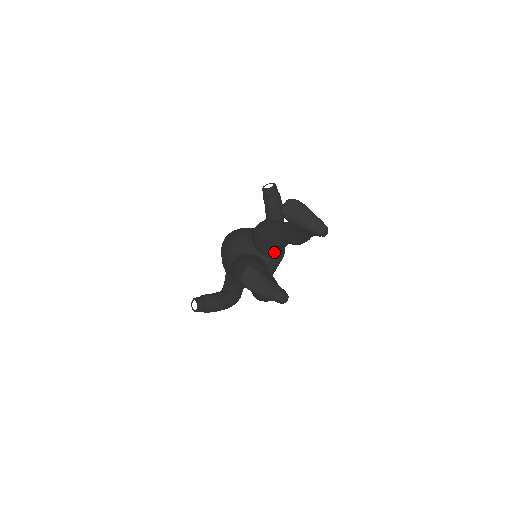
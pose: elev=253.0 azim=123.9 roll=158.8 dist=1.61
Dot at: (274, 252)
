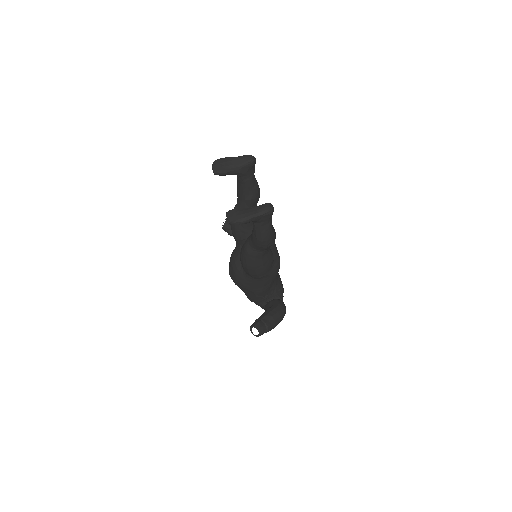
Dot at: occluded
